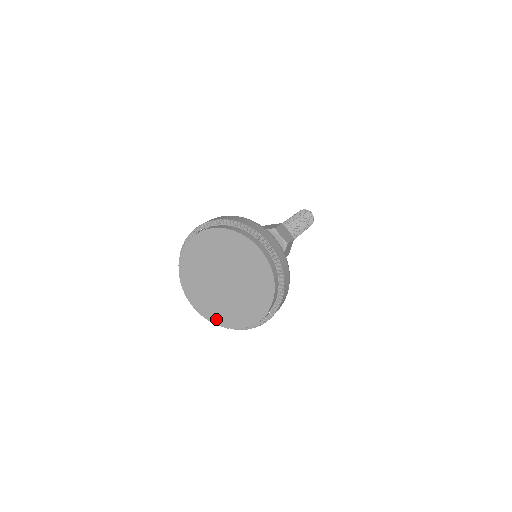
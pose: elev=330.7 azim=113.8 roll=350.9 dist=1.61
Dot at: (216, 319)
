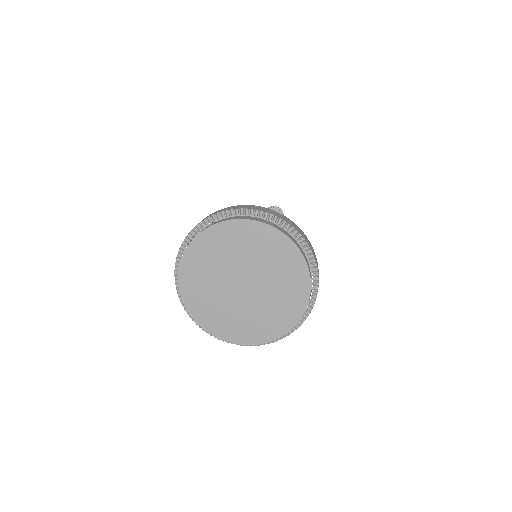
Dot at: (236, 337)
